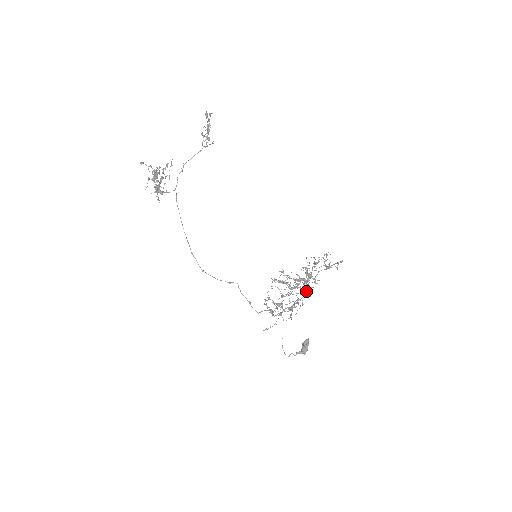
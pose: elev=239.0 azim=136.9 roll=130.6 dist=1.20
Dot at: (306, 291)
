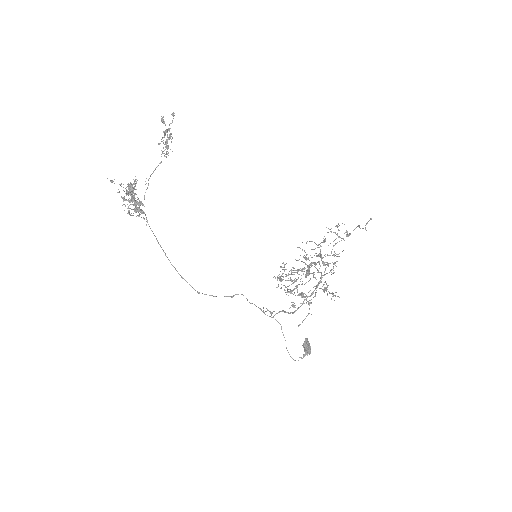
Dot at: occluded
